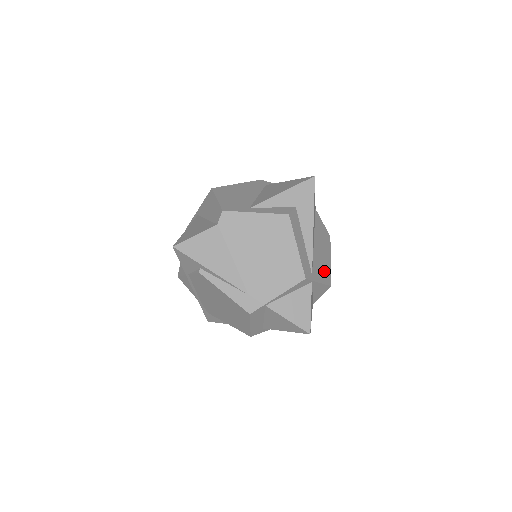
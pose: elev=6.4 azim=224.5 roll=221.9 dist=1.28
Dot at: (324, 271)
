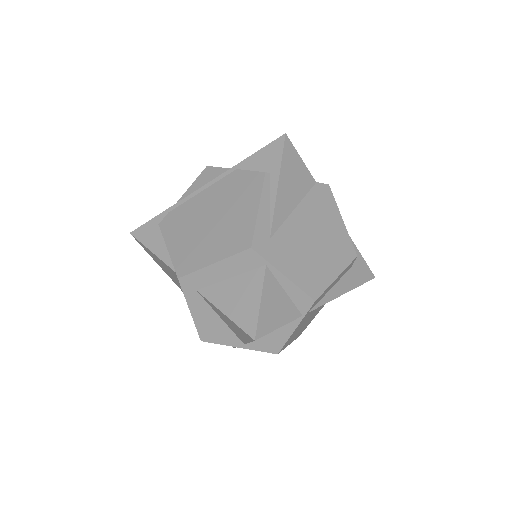
Dot at: (293, 335)
